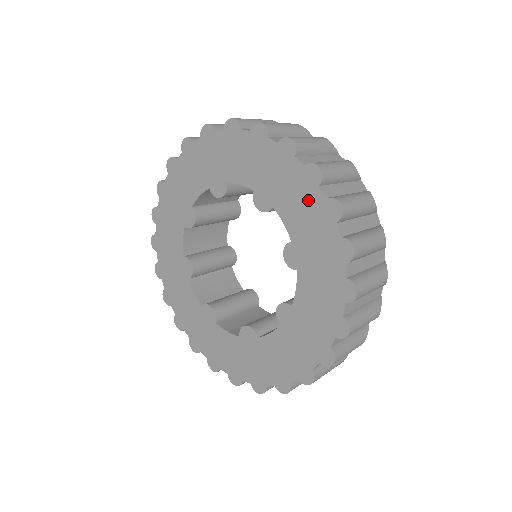
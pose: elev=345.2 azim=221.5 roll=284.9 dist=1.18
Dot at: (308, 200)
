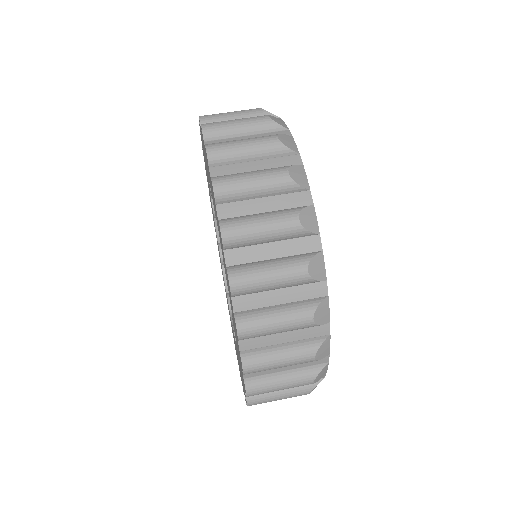
Dot at: occluded
